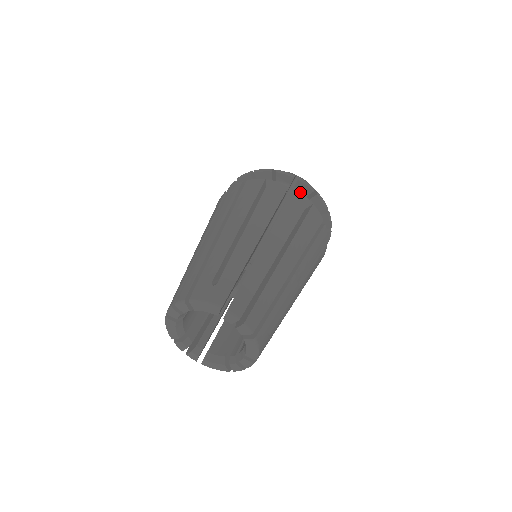
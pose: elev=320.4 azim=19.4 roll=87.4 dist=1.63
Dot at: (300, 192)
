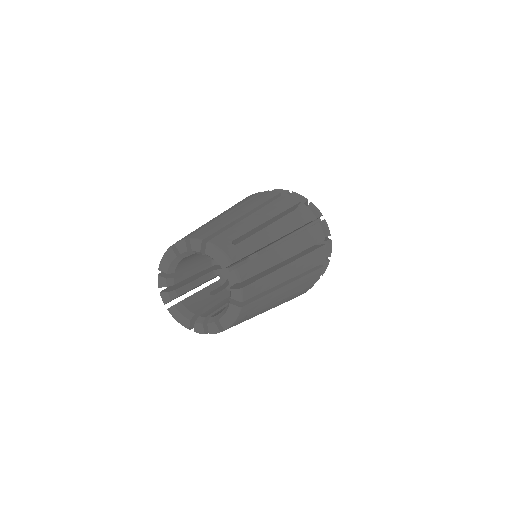
Dot at: occluded
